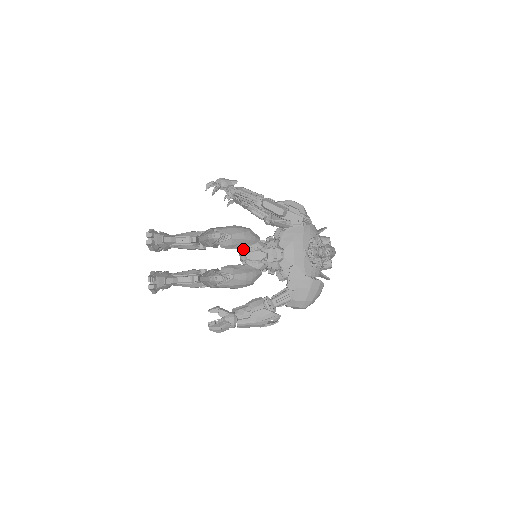
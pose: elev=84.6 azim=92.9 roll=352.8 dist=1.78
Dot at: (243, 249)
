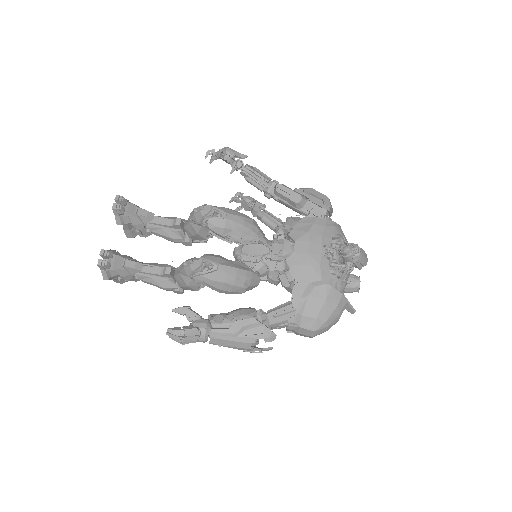
Dot at: occluded
